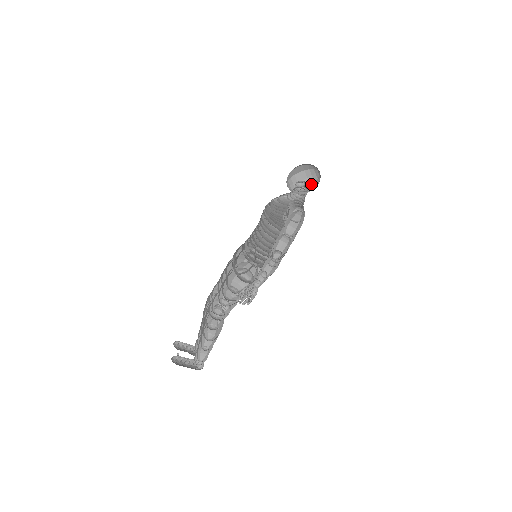
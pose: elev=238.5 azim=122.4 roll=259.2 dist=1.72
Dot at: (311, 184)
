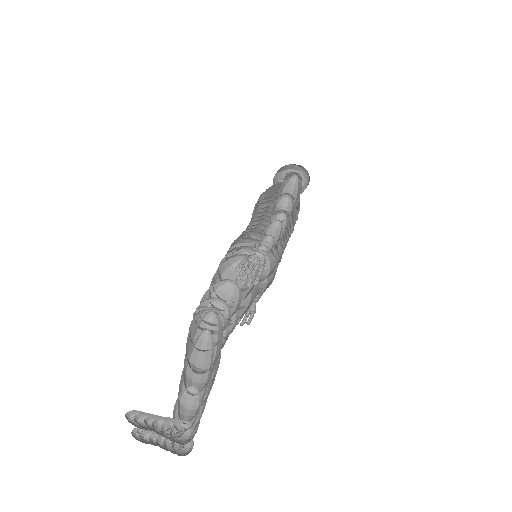
Dot at: (302, 192)
